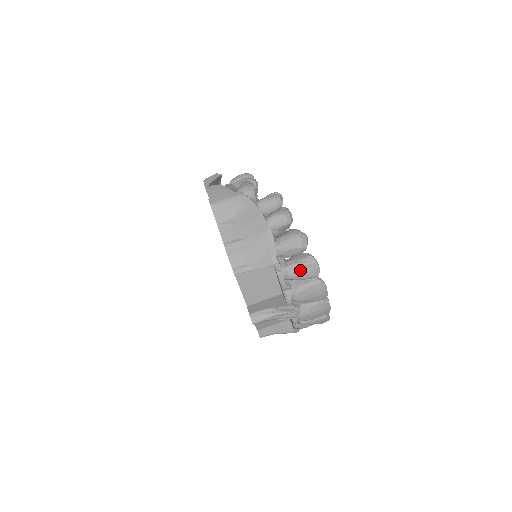
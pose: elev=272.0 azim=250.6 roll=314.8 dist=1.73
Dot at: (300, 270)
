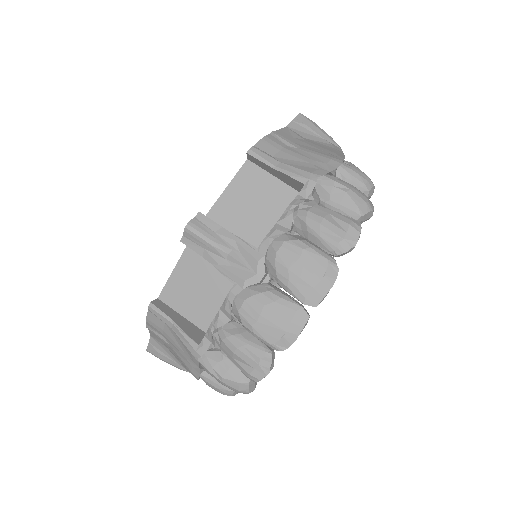
Dot at: (329, 219)
